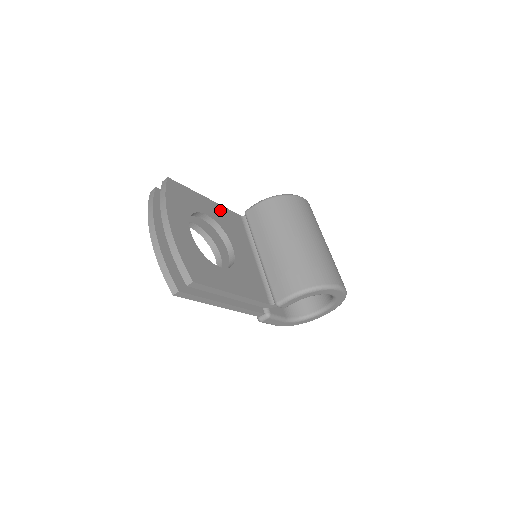
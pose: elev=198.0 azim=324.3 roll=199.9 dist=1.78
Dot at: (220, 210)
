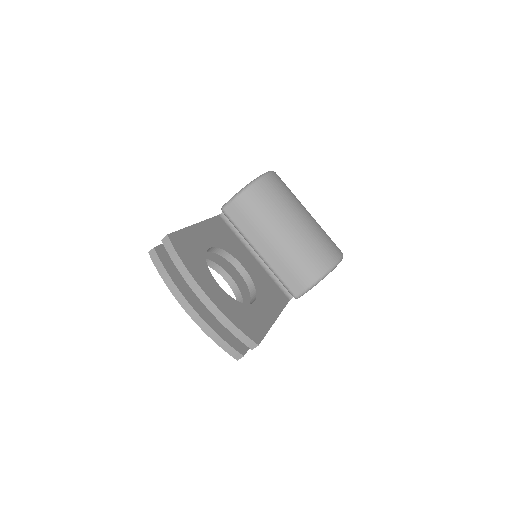
Dot at: (209, 228)
